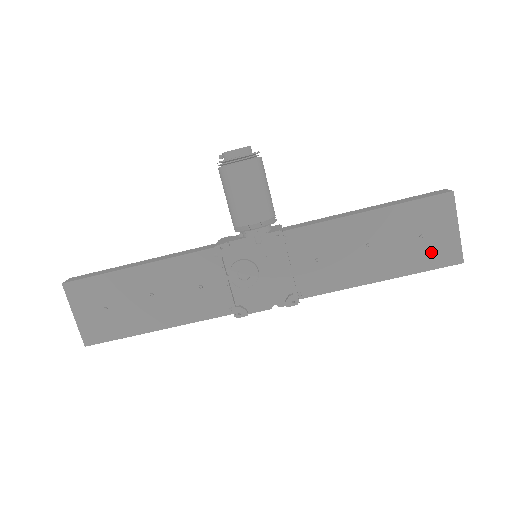
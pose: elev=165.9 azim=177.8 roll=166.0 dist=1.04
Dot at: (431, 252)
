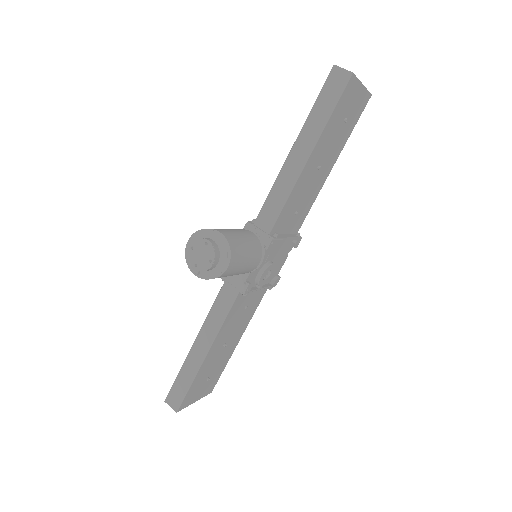
Dot at: (353, 118)
